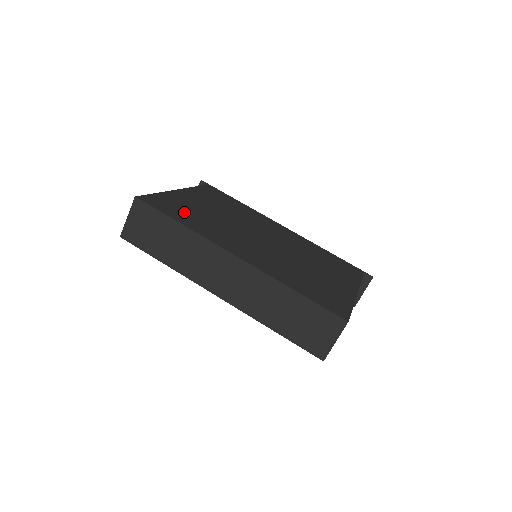
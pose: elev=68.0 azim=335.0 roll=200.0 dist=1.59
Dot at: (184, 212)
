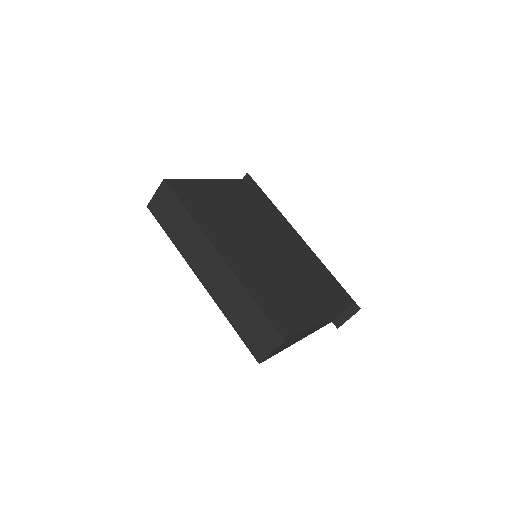
Dot at: (201, 202)
